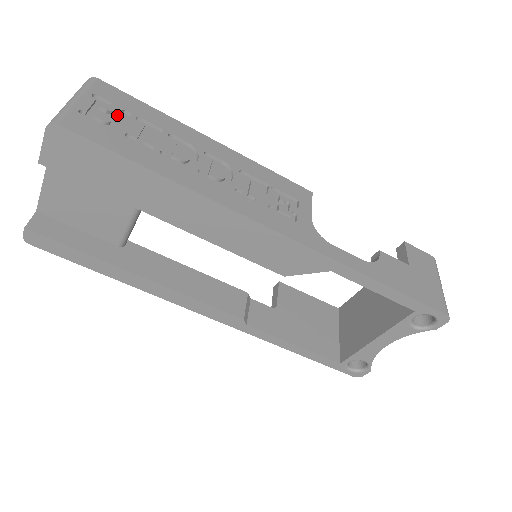
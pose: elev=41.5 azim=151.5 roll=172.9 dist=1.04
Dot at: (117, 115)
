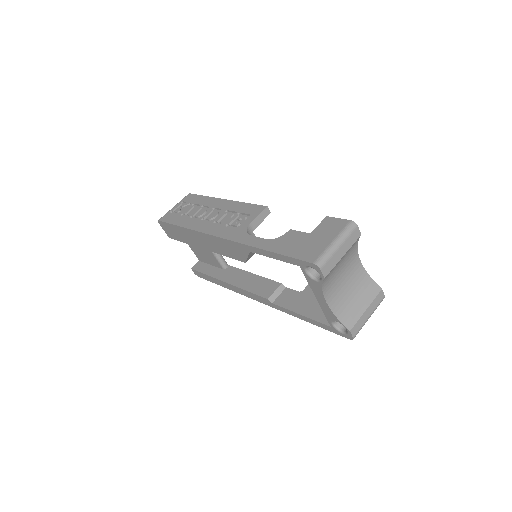
Dot at: (184, 207)
